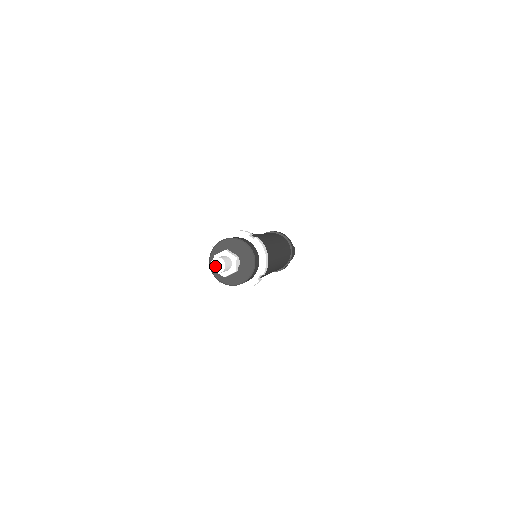
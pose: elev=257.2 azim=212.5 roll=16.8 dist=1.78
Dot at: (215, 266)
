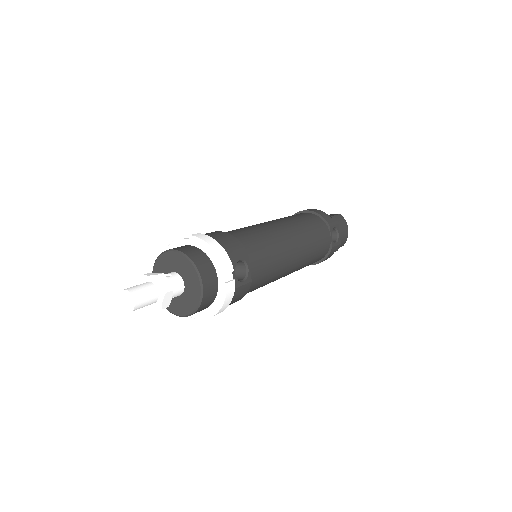
Dot at: (125, 304)
